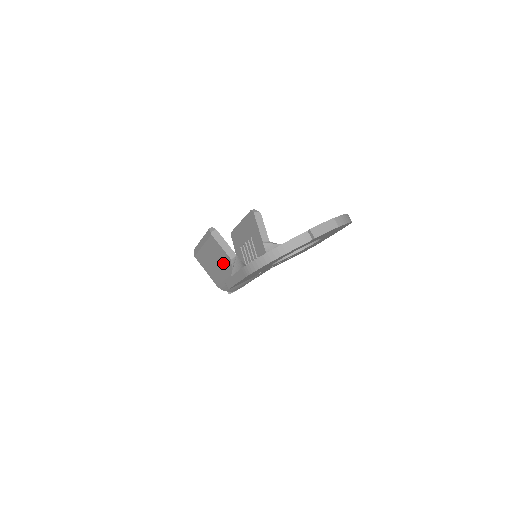
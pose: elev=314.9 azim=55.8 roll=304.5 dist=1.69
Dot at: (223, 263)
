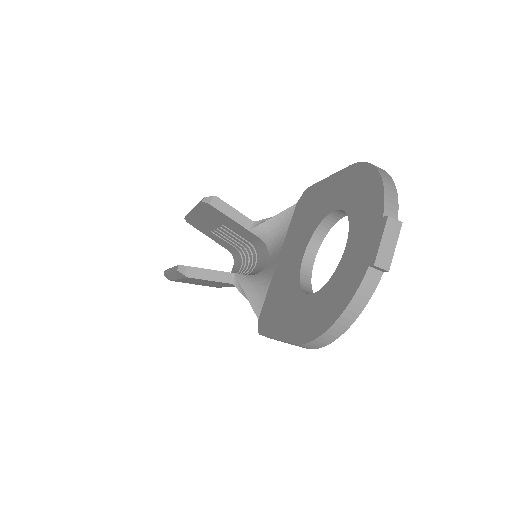
Dot at: (220, 284)
